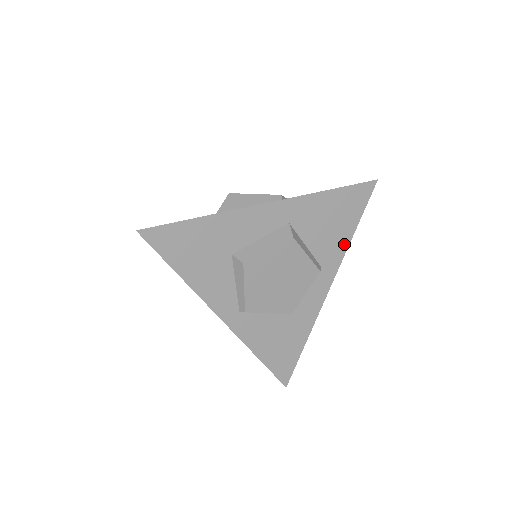
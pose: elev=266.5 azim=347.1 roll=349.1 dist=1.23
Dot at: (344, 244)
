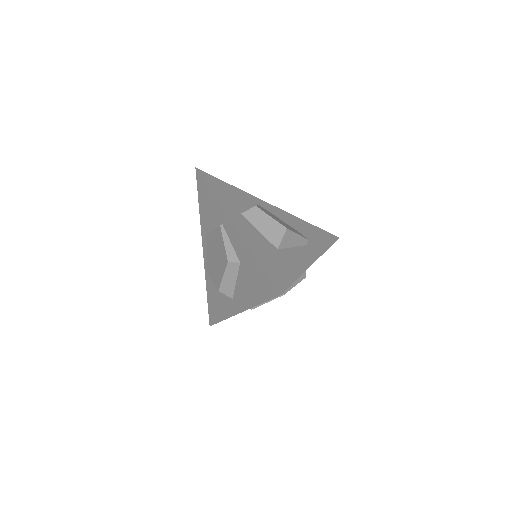
Dot at: occluded
